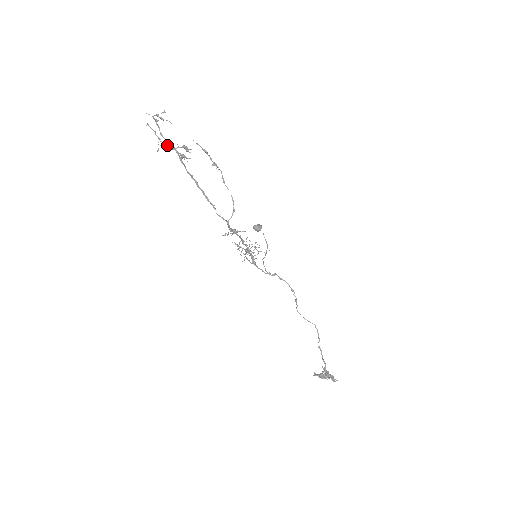
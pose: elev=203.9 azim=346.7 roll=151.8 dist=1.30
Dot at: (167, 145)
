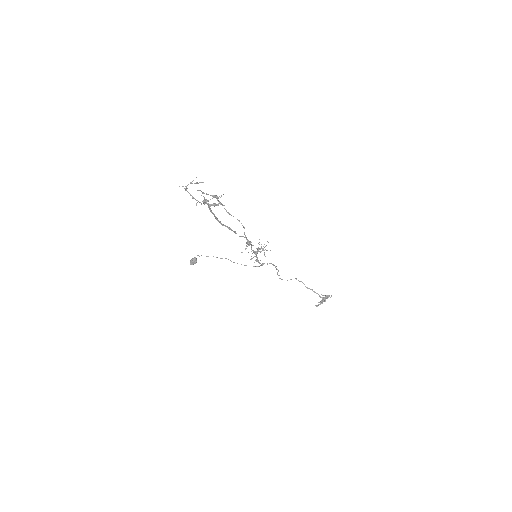
Dot at: (205, 202)
